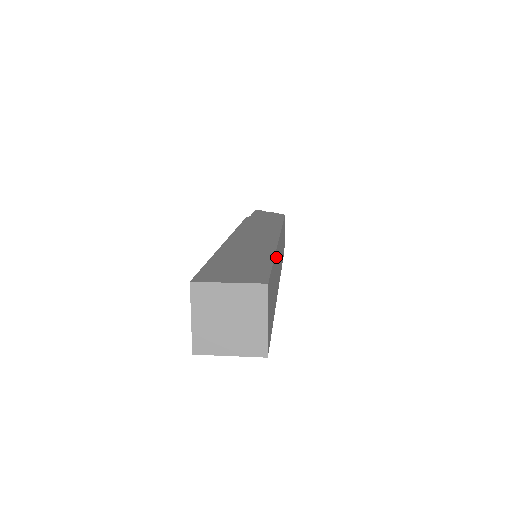
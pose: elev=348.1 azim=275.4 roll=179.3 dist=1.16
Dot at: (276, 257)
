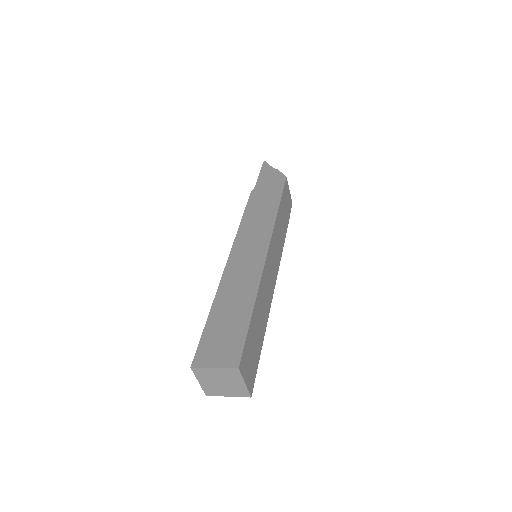
Dot at: (260, 292)
